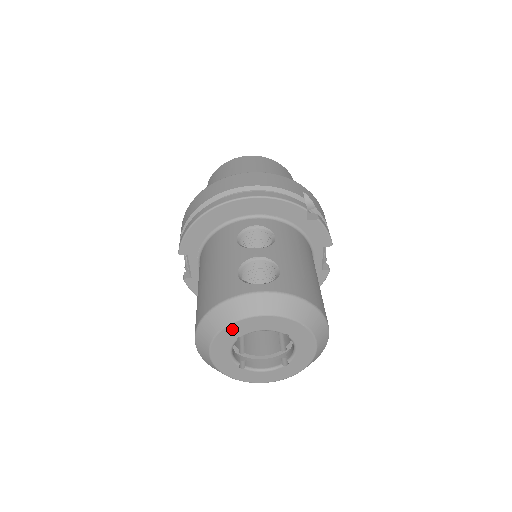
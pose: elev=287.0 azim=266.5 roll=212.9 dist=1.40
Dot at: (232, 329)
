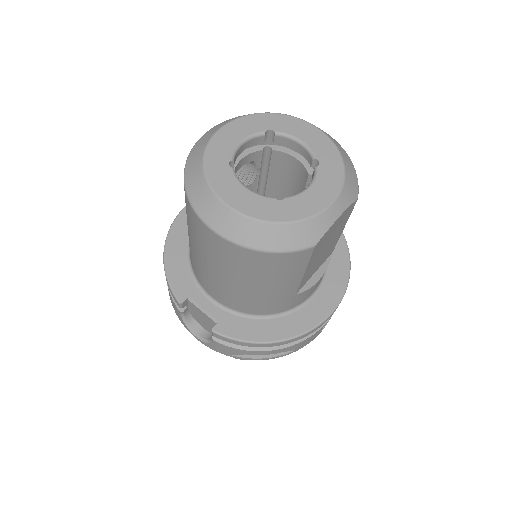
Dot at: (212, 159)
